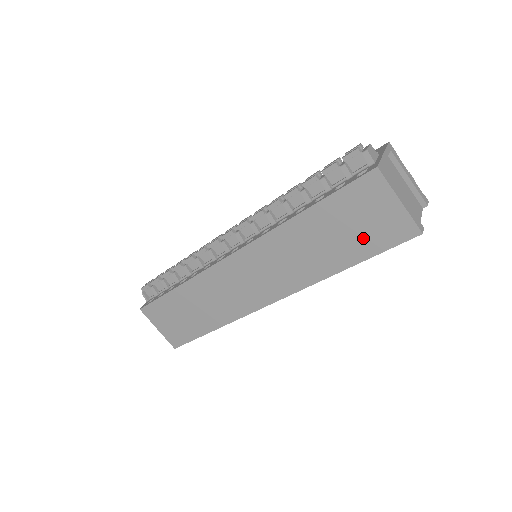
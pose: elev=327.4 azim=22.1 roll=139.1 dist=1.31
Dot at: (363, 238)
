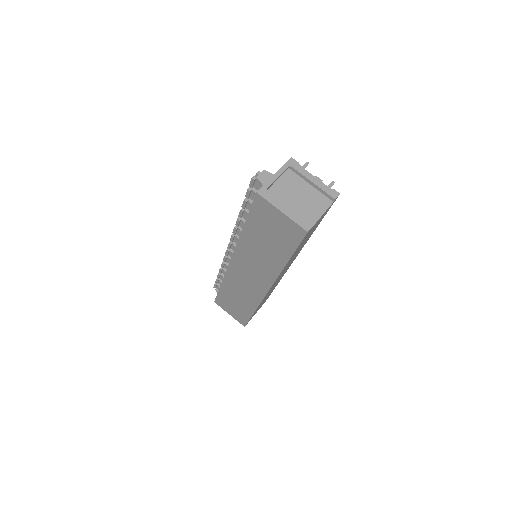
Dot at: (281, 240)
